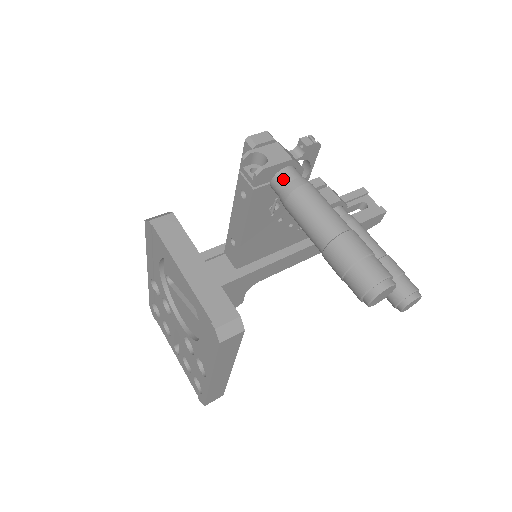
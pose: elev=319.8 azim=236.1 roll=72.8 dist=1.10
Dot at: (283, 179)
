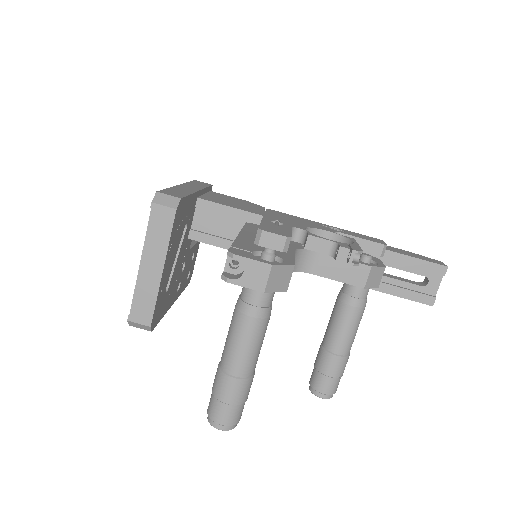
Dot at: (246, 294)
